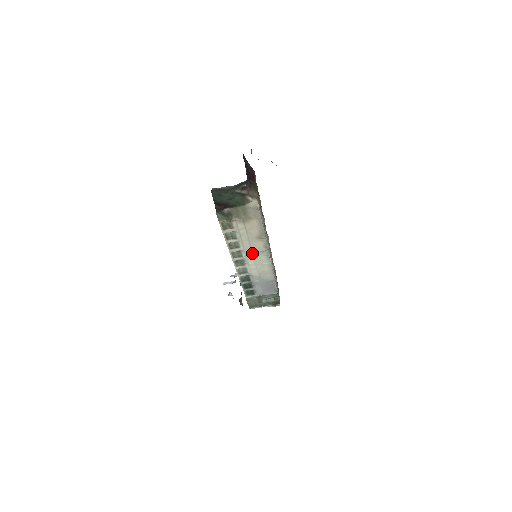
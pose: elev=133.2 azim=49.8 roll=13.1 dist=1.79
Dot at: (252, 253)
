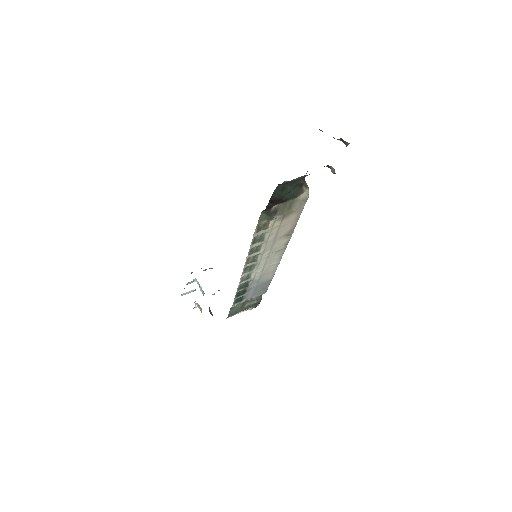
Dot at: (268, 254)
